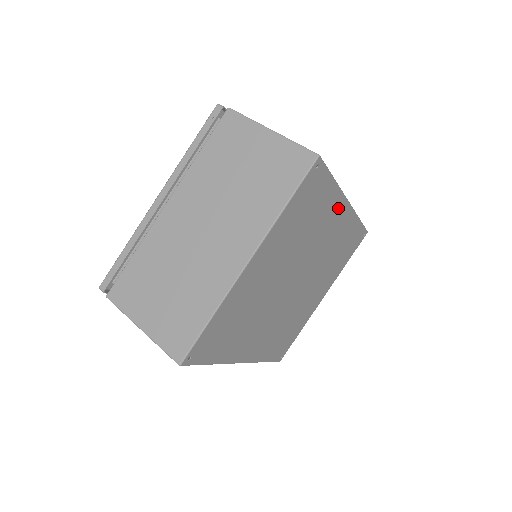
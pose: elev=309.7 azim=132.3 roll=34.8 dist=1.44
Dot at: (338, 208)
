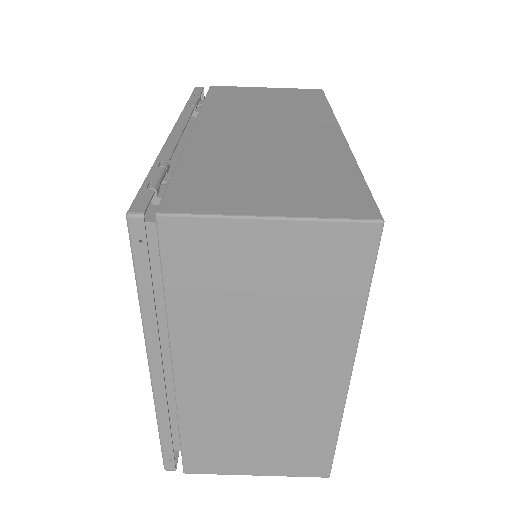
Dot at: occluded
